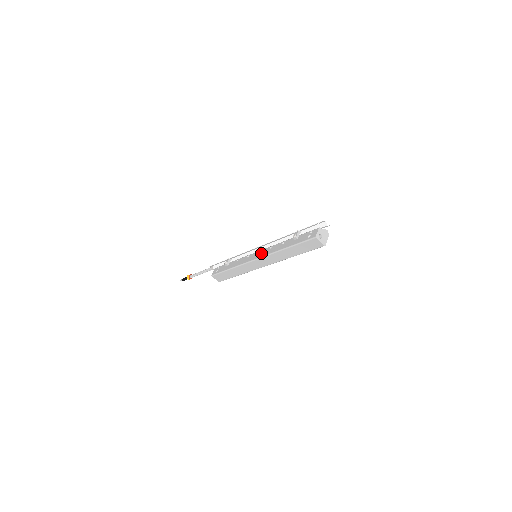
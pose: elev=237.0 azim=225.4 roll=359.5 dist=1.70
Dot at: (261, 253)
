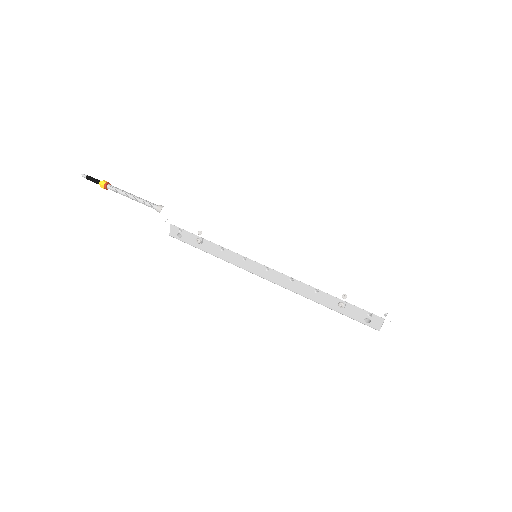
Dot at: (273, 277)
